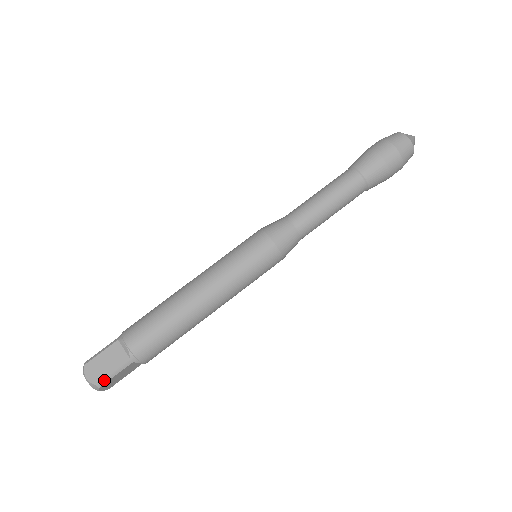
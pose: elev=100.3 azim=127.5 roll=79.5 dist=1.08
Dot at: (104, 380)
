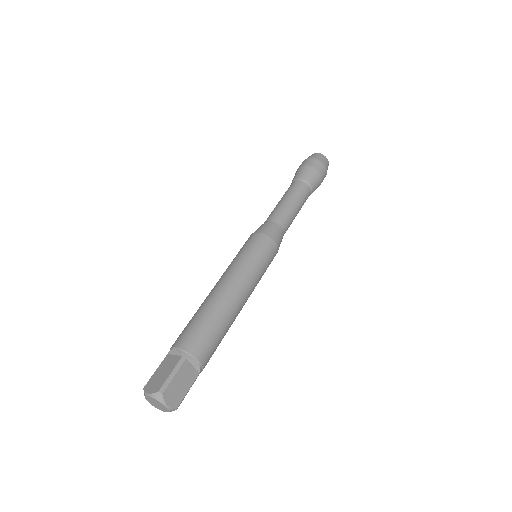
Dot at: (165, 384)
